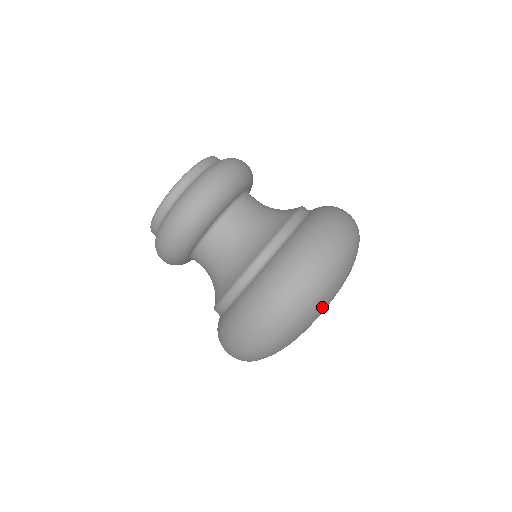
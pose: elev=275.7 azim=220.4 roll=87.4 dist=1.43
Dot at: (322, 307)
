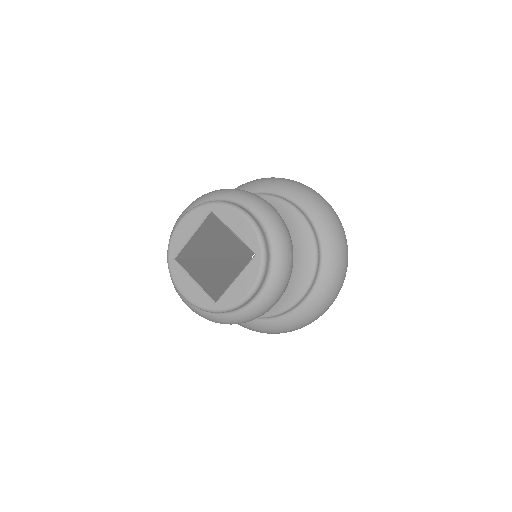
Dot at: occluded
